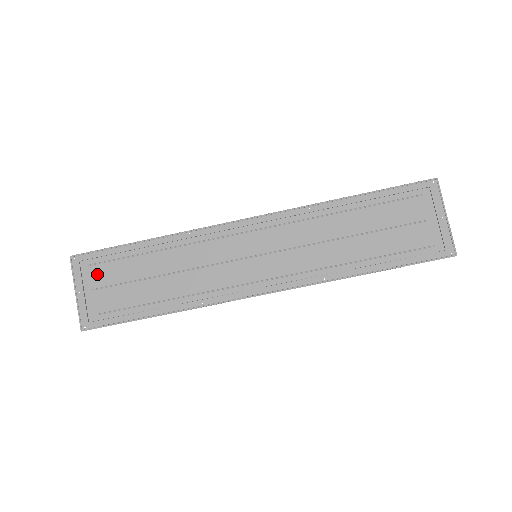
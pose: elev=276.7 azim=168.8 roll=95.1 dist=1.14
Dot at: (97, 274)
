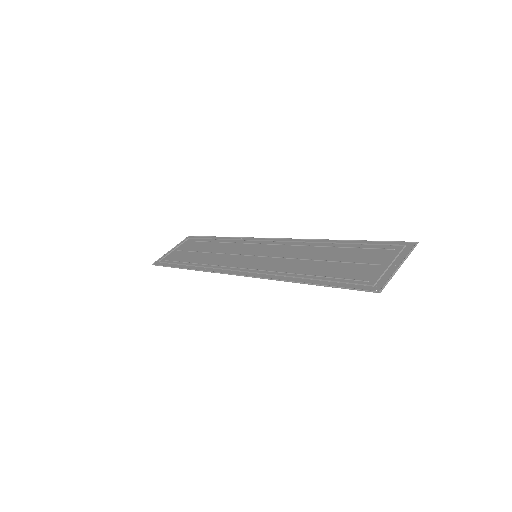
Dot at: (187, 245)
